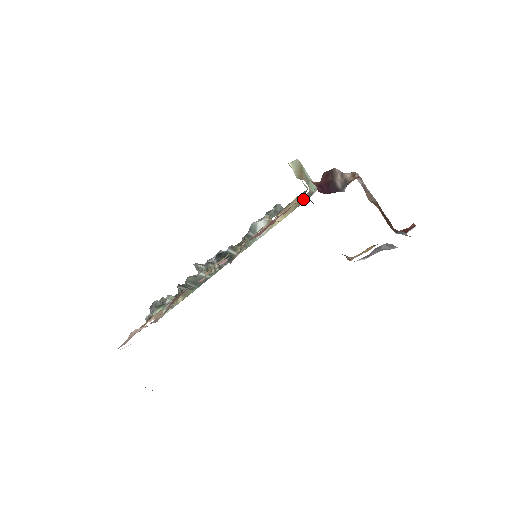
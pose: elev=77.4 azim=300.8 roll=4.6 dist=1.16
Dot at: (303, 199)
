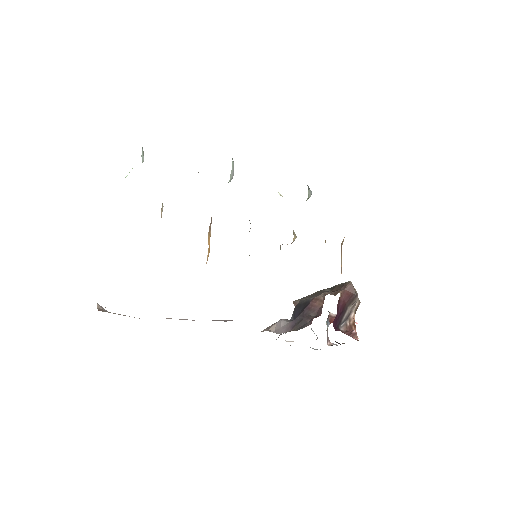
Dot at: occluded
